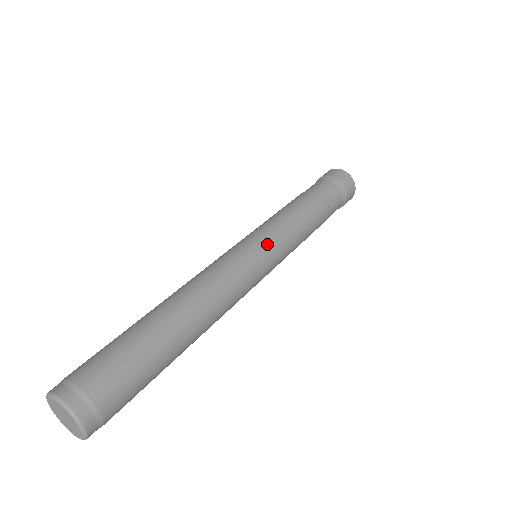
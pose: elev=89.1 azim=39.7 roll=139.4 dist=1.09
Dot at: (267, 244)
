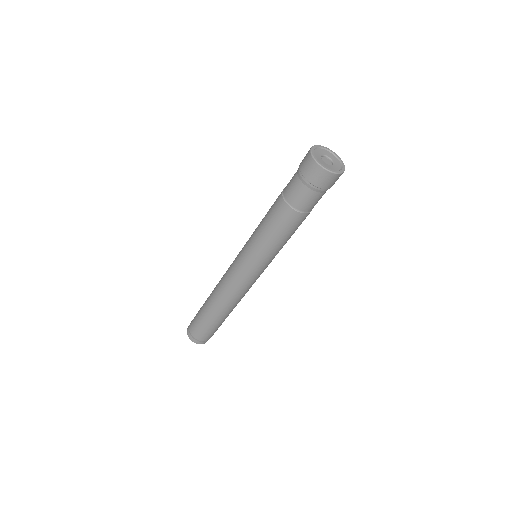
Dot at: (253, 265)
